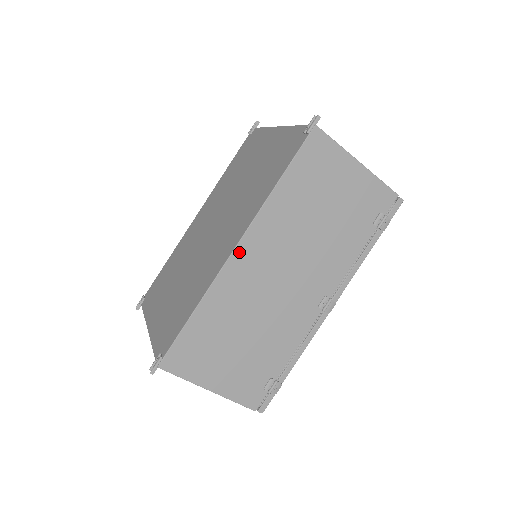
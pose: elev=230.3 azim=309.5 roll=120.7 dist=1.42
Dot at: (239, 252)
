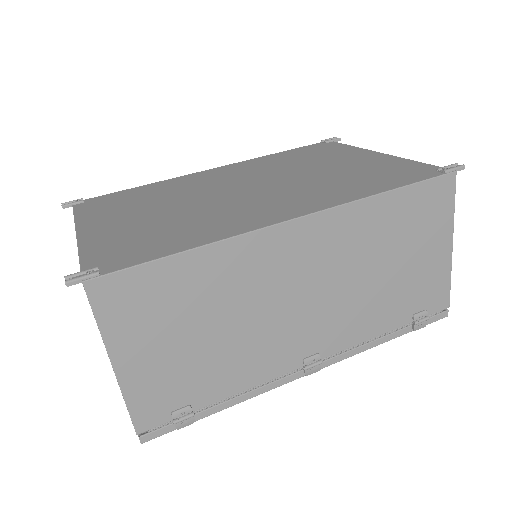
Dot at: (293, 227)
